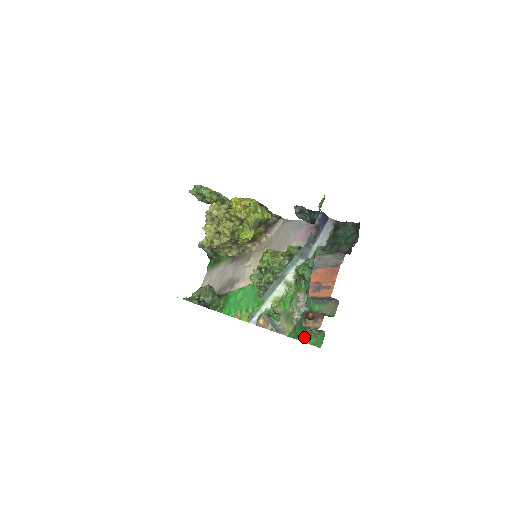
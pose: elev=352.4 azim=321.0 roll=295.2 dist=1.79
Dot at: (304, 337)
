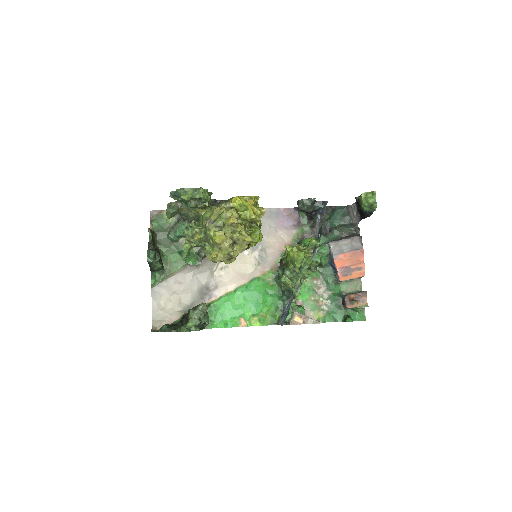
Dot at: (350, 317)
